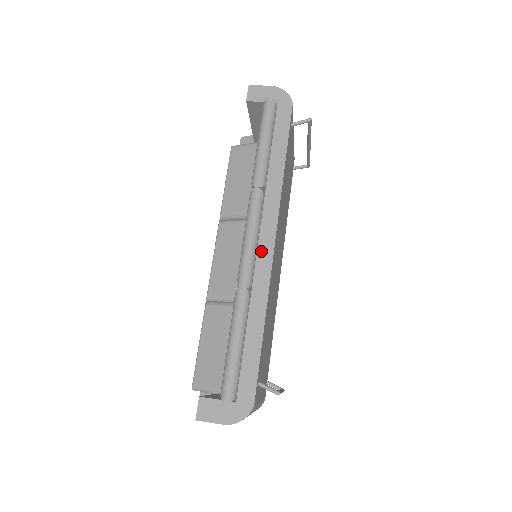
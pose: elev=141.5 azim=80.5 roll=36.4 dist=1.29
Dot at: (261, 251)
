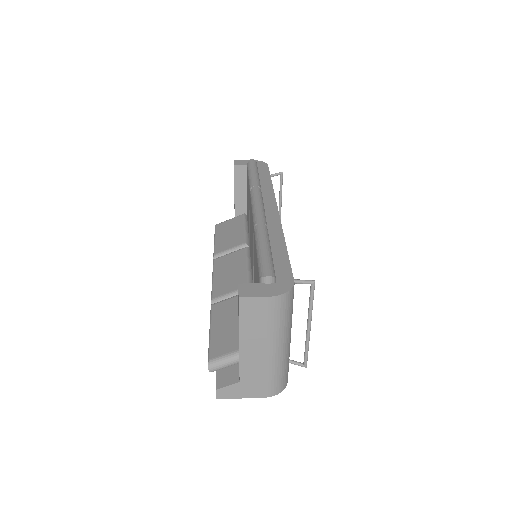
Dot at: (268, 213)
